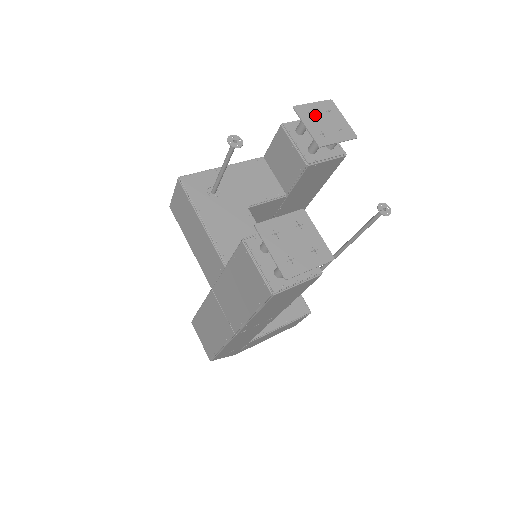
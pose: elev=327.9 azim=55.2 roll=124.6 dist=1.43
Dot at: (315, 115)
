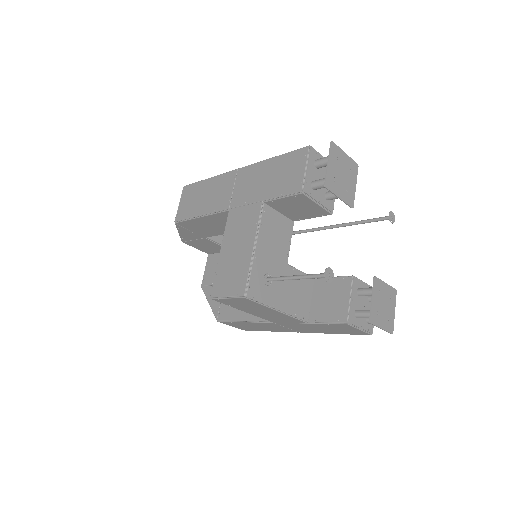
Dot at: (336, 176)
